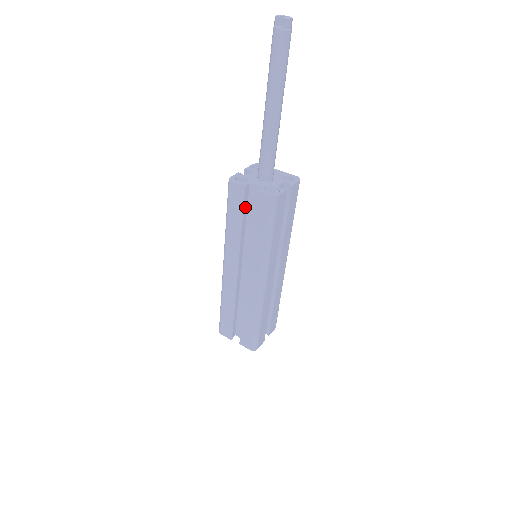
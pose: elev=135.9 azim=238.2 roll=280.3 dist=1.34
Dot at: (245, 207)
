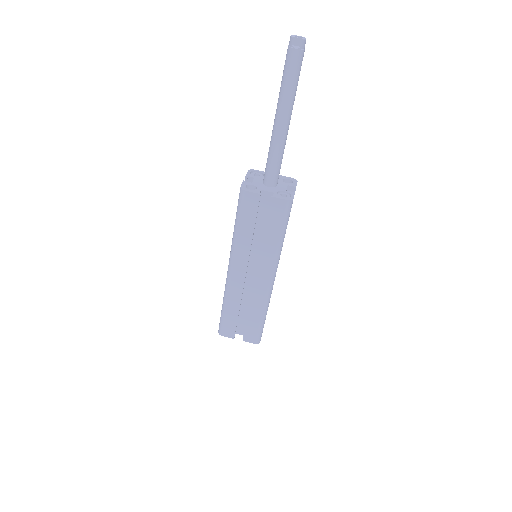
Dot at: (256, 213)
